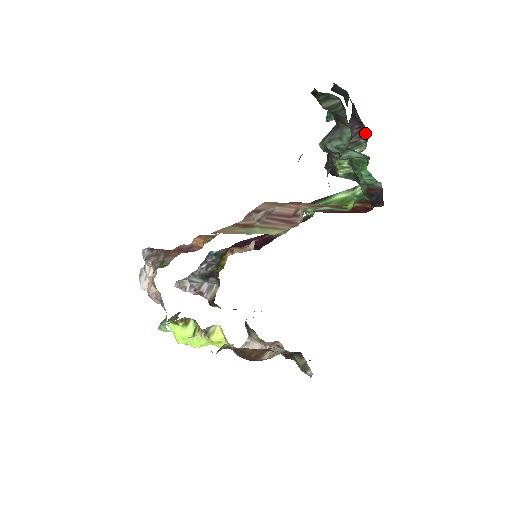
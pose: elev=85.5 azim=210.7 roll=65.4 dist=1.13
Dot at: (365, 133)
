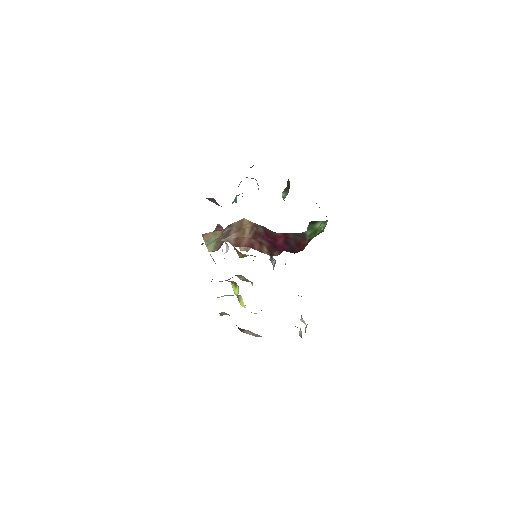
Dot at: occluded
